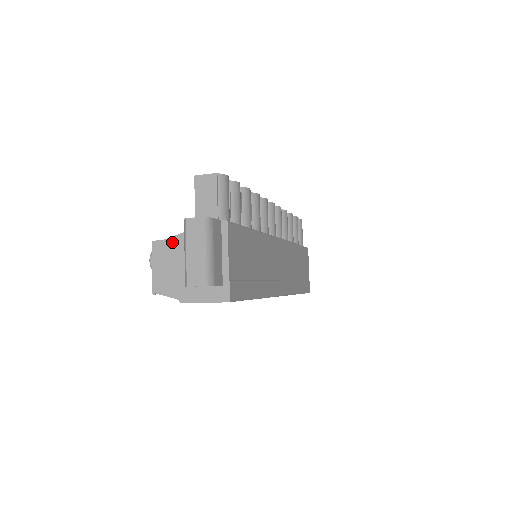
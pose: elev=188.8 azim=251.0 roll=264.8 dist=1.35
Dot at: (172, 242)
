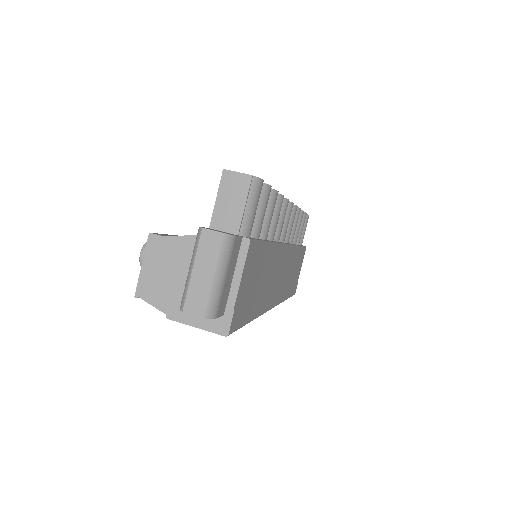
Dot at: (174, 242)
